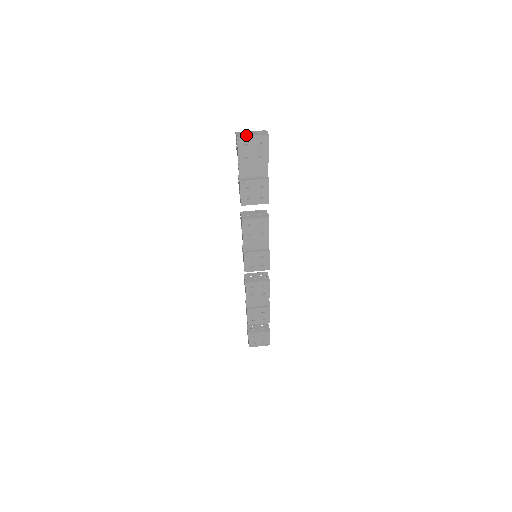
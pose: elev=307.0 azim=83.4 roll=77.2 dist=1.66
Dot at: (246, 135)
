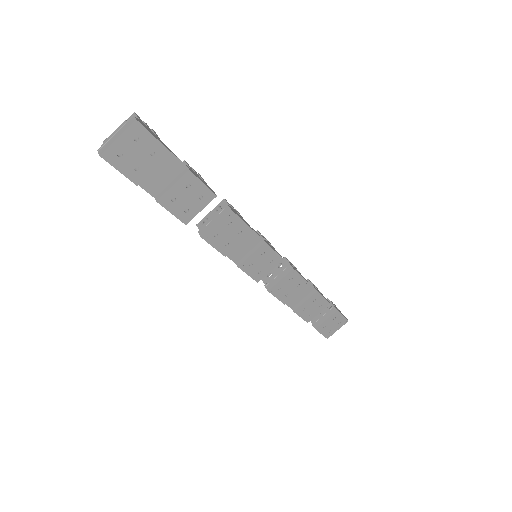
Dot at: (109, 143)
